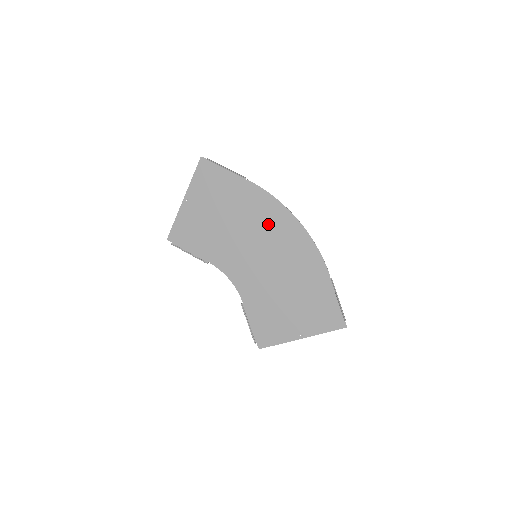
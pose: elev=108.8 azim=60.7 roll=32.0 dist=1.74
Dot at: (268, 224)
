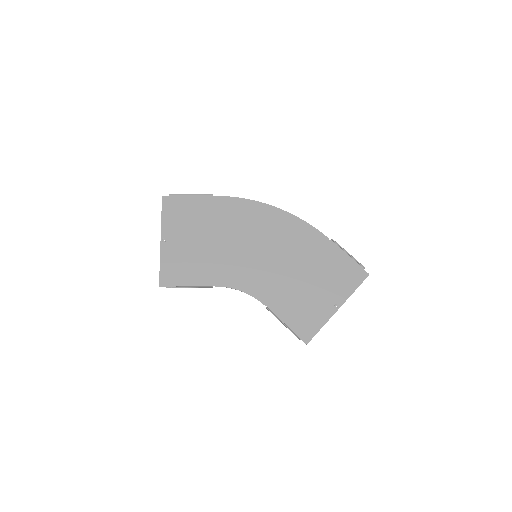
Dot at: (252, 223)
